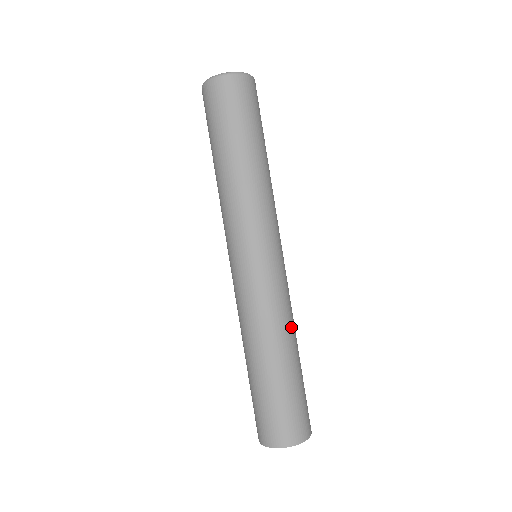
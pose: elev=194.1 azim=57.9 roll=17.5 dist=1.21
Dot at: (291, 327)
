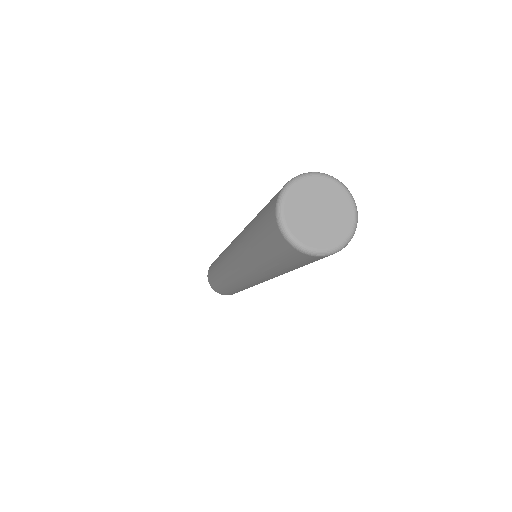
Dot at: occluded
